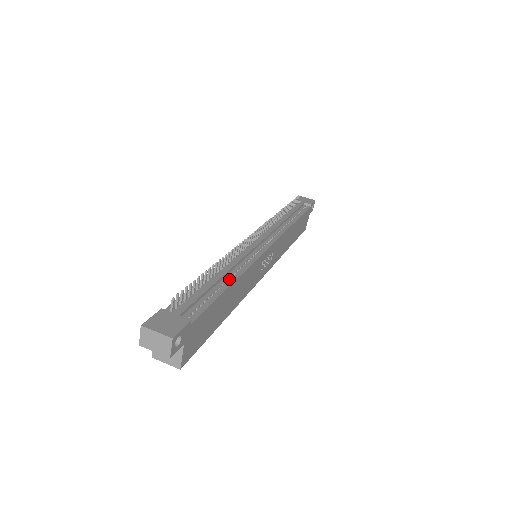
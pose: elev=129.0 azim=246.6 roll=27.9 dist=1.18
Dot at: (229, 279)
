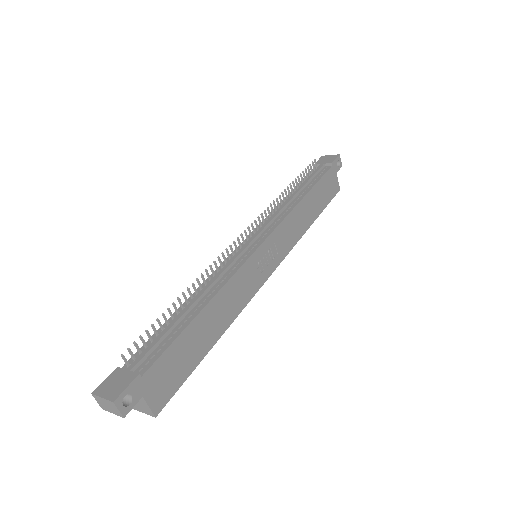
Dot at: (201, 305)
